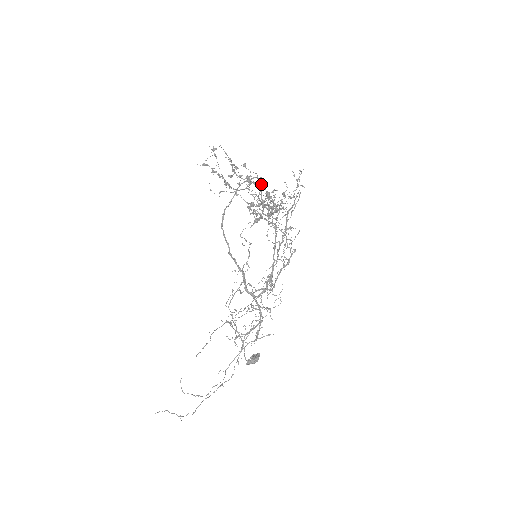
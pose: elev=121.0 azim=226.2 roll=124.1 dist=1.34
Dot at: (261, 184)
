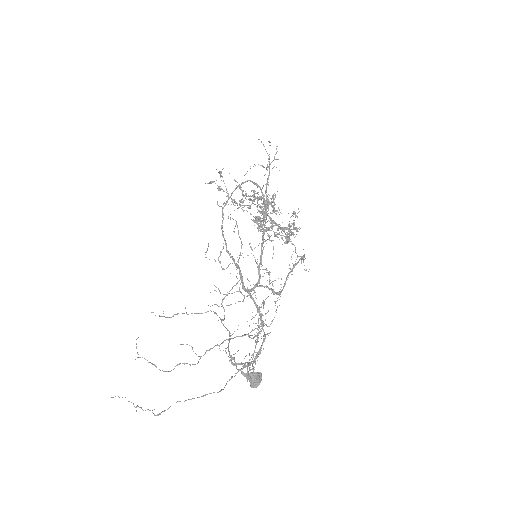
Dot at: (263, 195)
